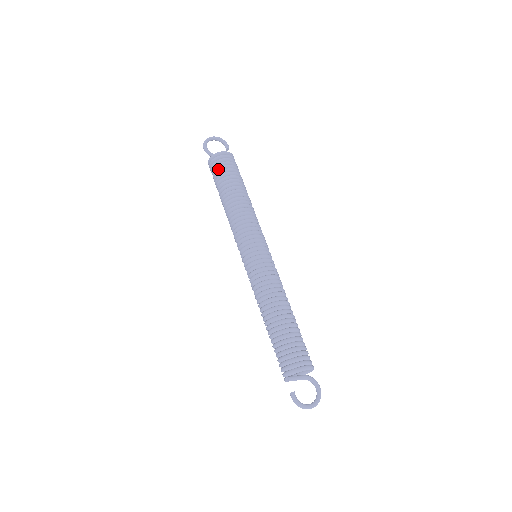
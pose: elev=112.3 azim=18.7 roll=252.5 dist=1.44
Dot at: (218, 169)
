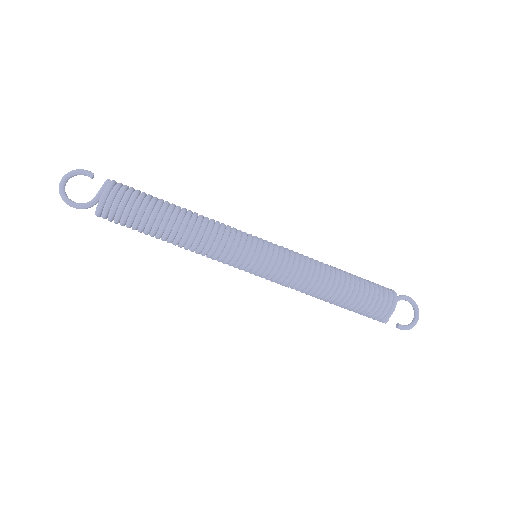
Dot at: (124, 218)
